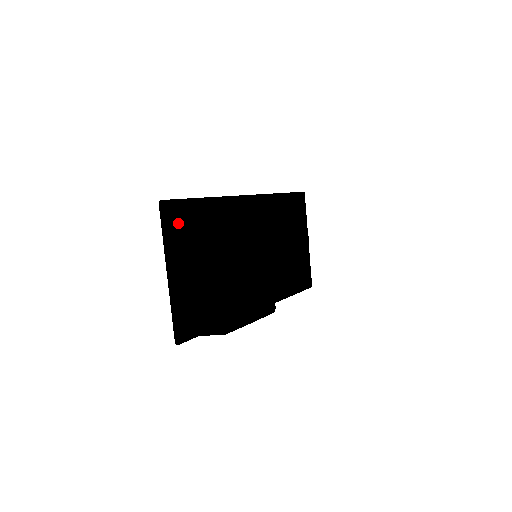
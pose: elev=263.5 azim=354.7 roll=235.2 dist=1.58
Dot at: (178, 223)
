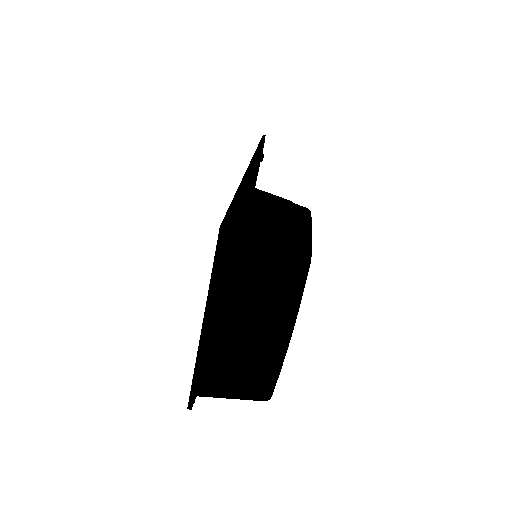
Dot at: (242, 263)
